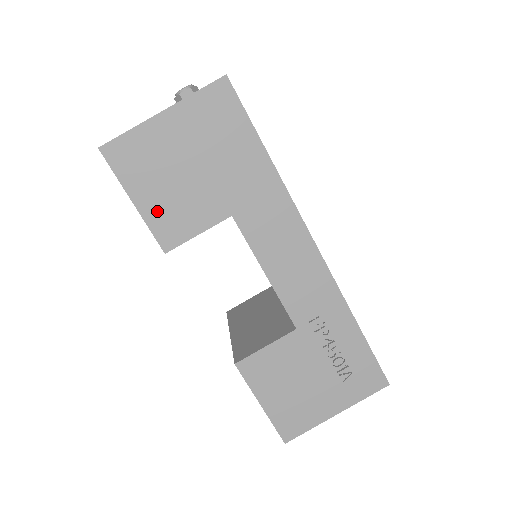
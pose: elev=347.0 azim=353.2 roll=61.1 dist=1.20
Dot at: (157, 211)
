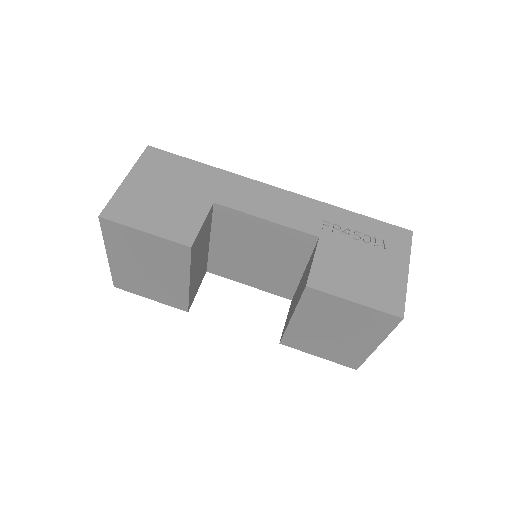
Dot at: (164, 227)
